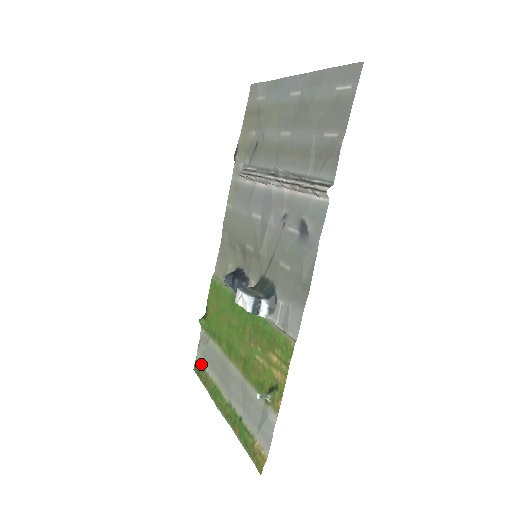
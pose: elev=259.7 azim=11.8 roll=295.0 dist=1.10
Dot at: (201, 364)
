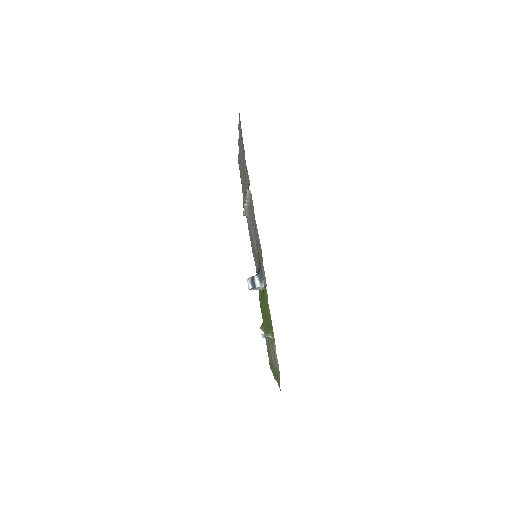
Dot at: (269, 358)
